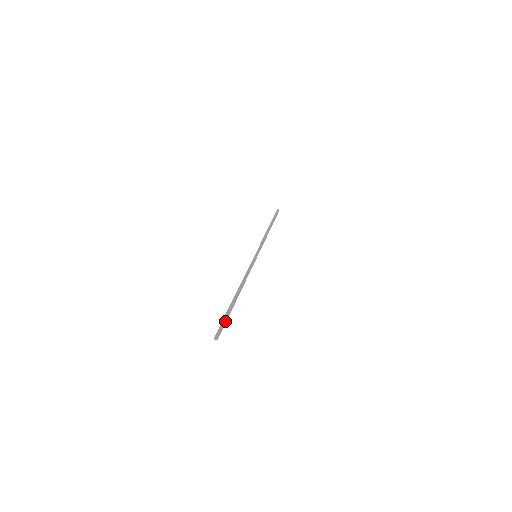
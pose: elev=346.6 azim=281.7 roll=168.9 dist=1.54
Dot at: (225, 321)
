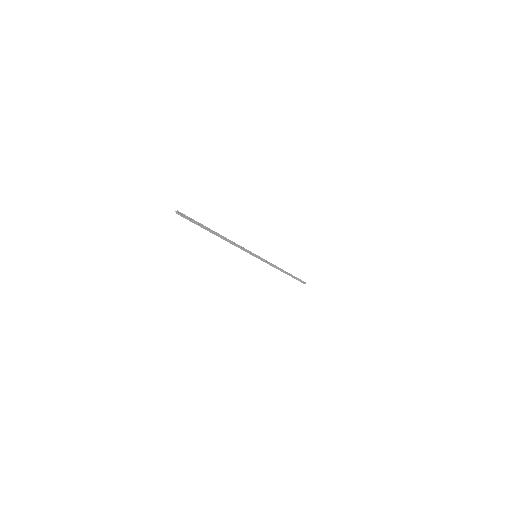
Dot at: (192, 219)
